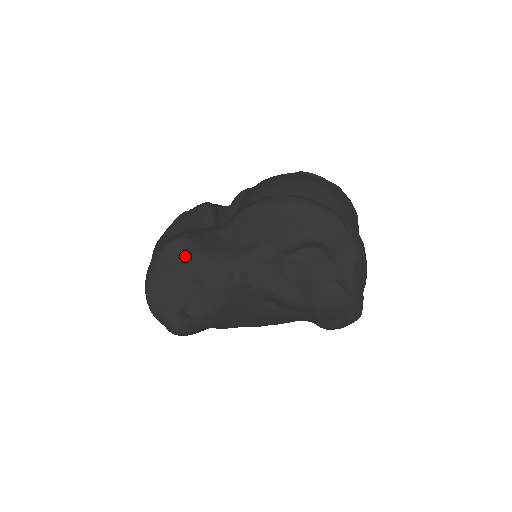
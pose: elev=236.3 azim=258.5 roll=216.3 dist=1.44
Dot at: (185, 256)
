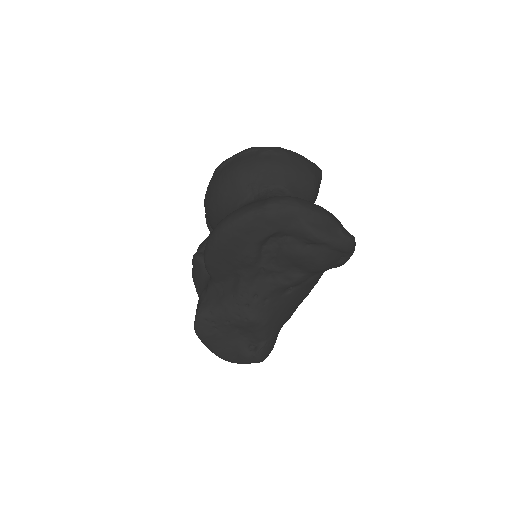
Dot at: (211, 325)
